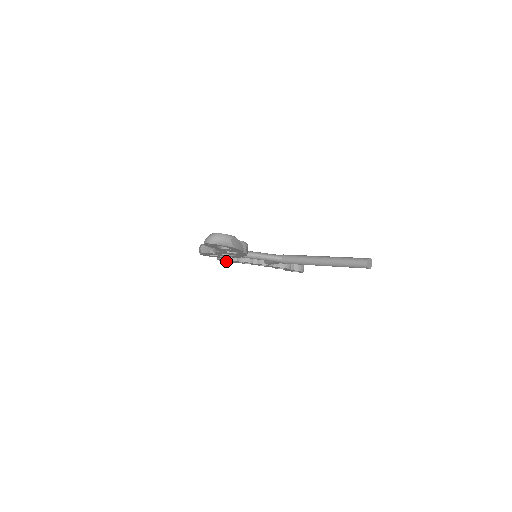
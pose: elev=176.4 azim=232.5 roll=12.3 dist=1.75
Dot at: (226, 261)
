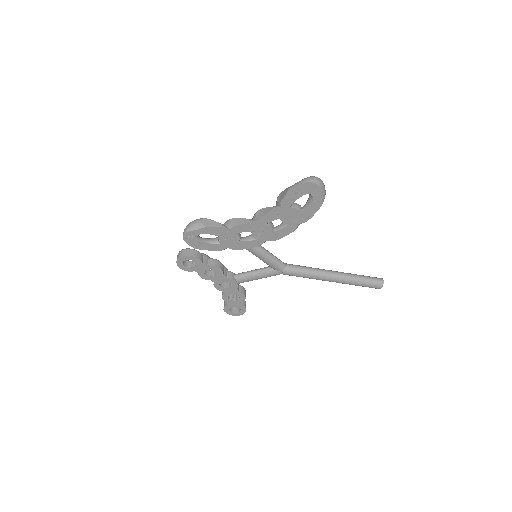
Dot at: (183, 265)
